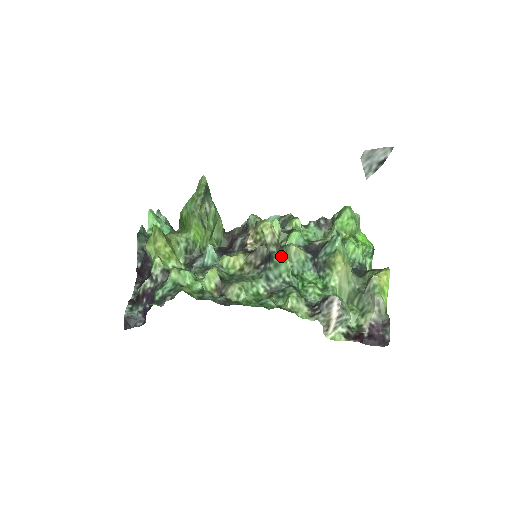
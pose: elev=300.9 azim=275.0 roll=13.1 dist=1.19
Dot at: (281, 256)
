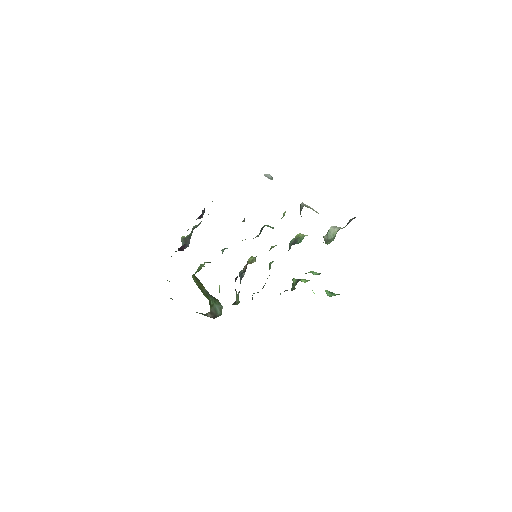
Dot at: (267, 225)
